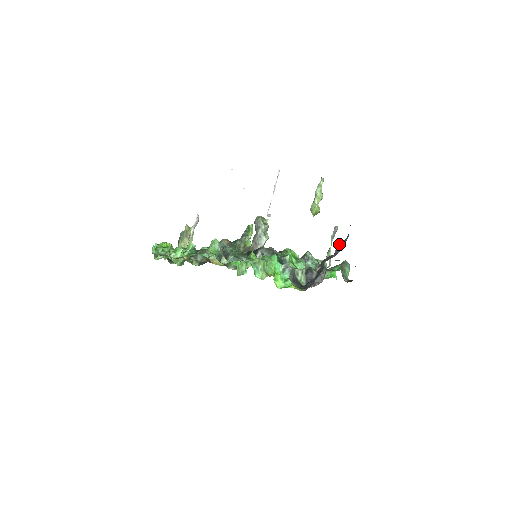
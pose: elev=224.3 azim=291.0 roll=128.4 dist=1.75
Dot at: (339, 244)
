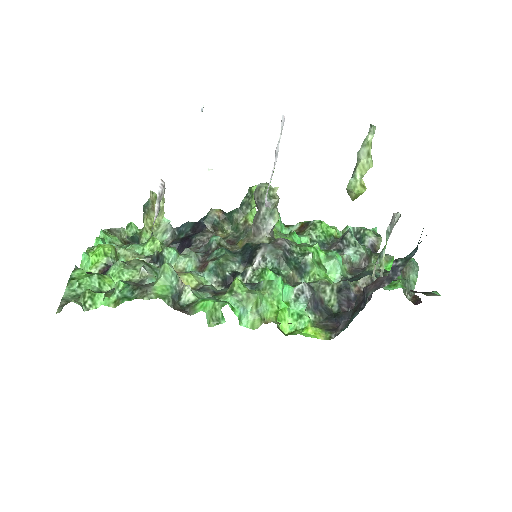
Dot at: (398, 260)
